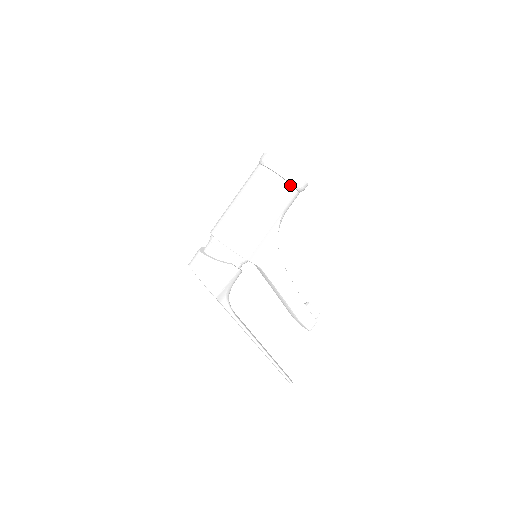
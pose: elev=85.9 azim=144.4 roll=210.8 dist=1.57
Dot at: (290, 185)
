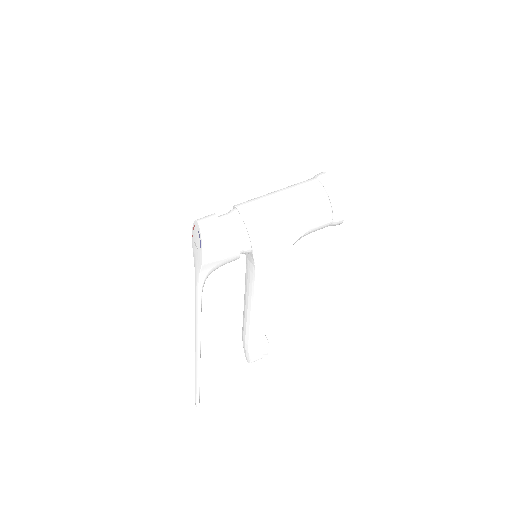
Dot at: (331, 210)
